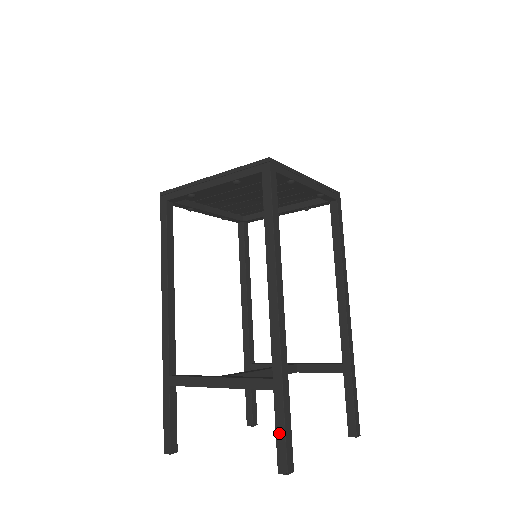
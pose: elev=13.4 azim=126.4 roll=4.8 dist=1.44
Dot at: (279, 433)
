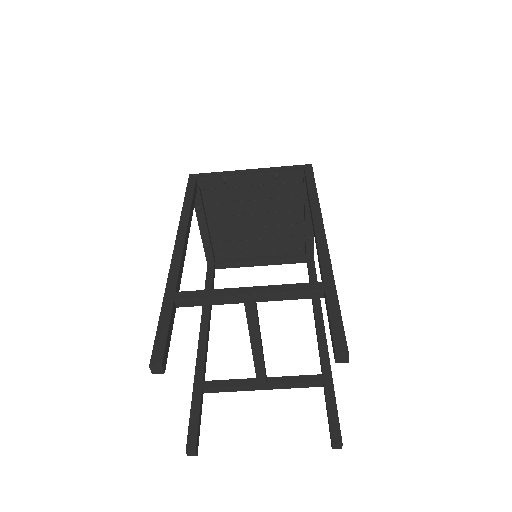
Dot at: (335, 321)
